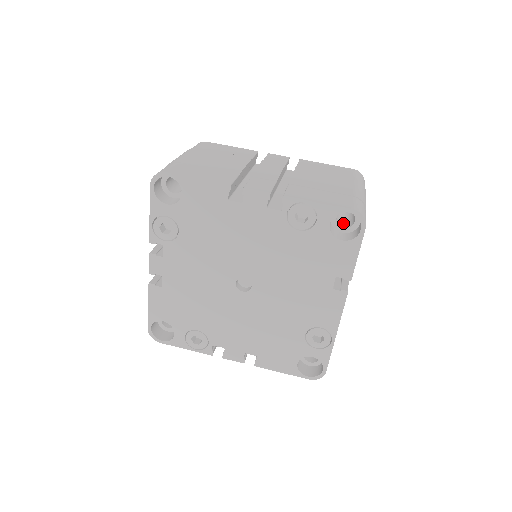
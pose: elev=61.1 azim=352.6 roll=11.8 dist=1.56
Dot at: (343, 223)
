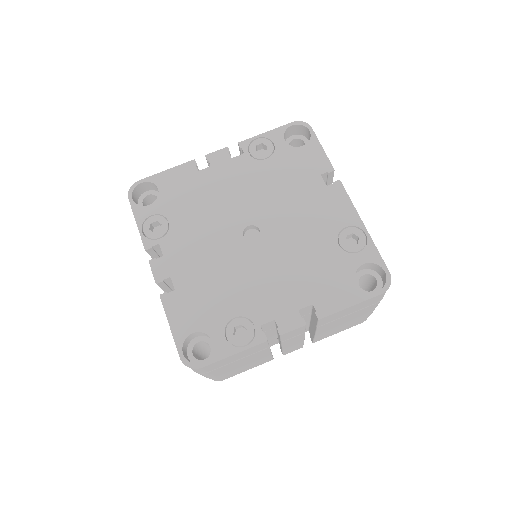
Dot at: occluded
